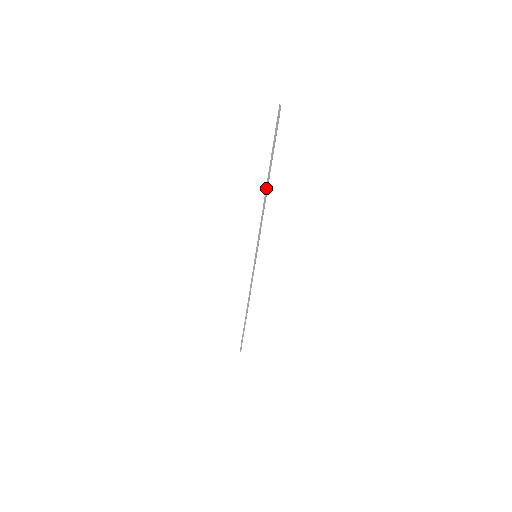
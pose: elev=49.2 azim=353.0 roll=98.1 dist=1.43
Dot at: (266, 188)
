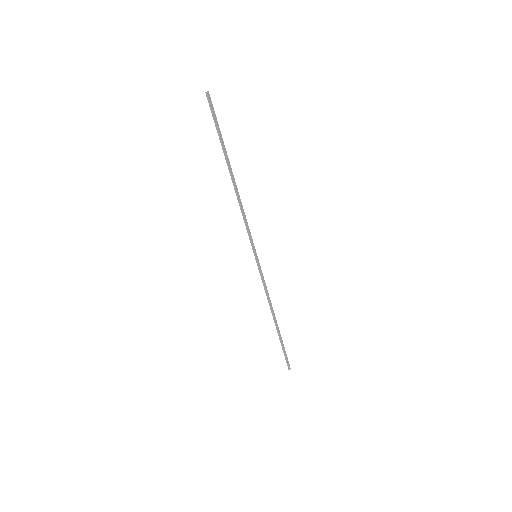
Dot at: (232, 180)
